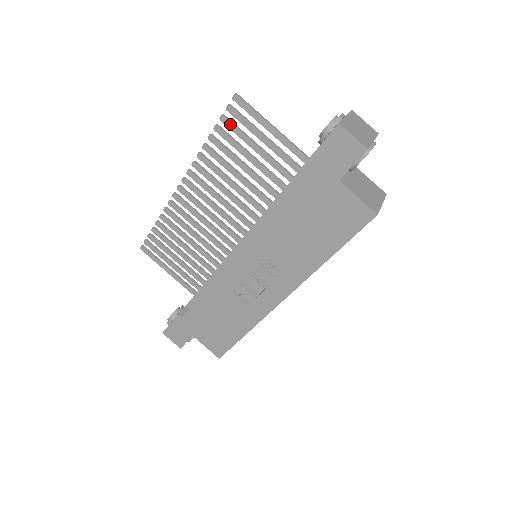
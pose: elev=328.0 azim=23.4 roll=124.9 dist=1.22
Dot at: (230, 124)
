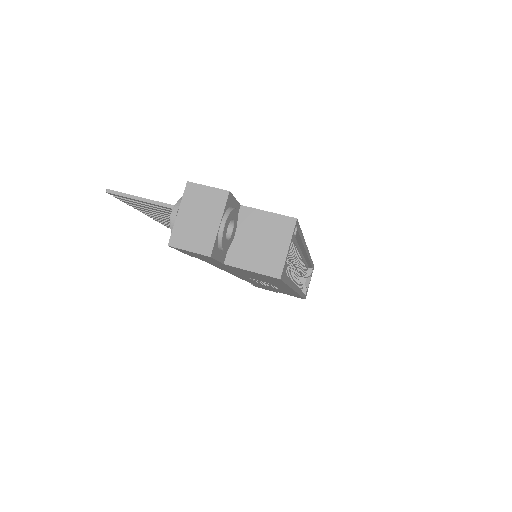
Dot at: (131, 203)
